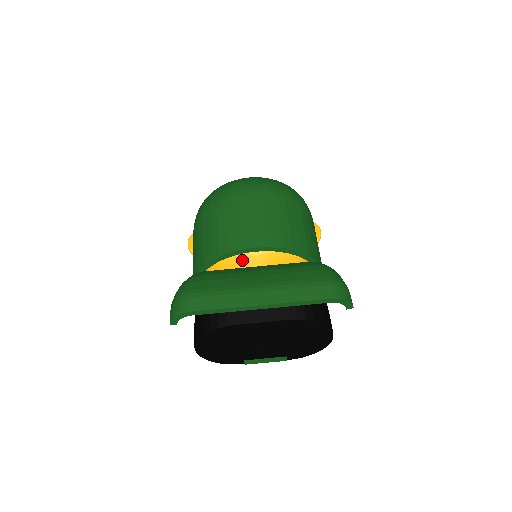
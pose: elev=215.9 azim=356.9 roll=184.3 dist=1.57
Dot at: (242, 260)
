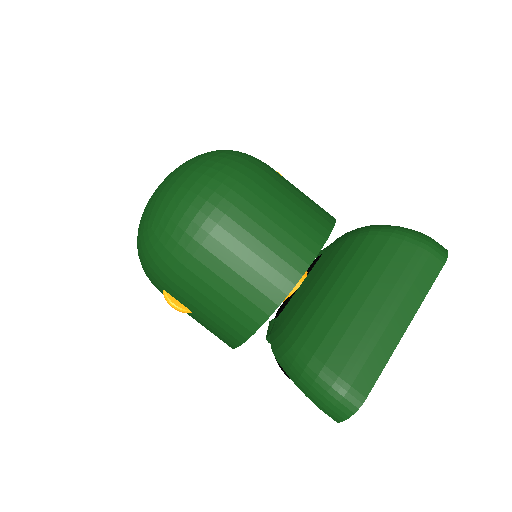
Dot at: occluded
